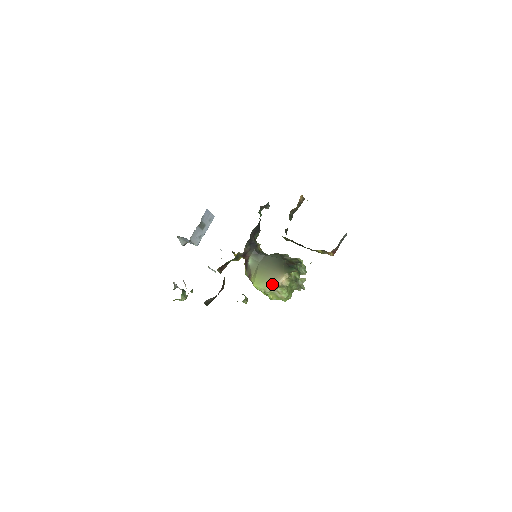
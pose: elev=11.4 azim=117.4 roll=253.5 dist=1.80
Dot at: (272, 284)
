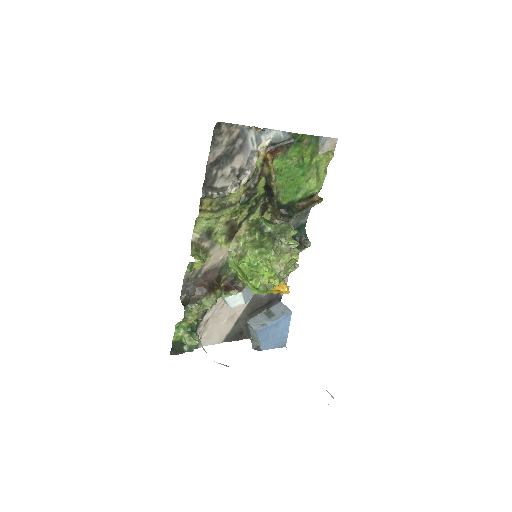
Dot at: occluded
